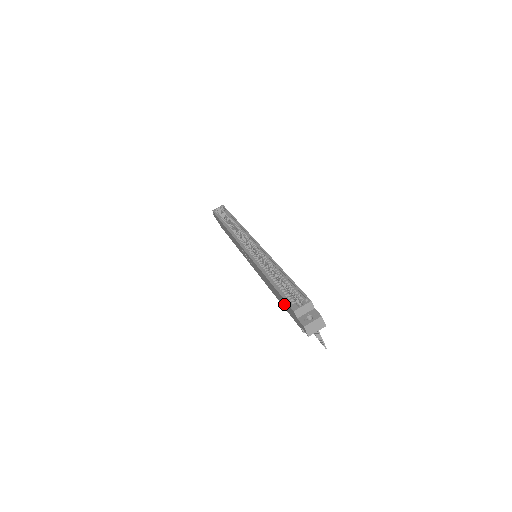
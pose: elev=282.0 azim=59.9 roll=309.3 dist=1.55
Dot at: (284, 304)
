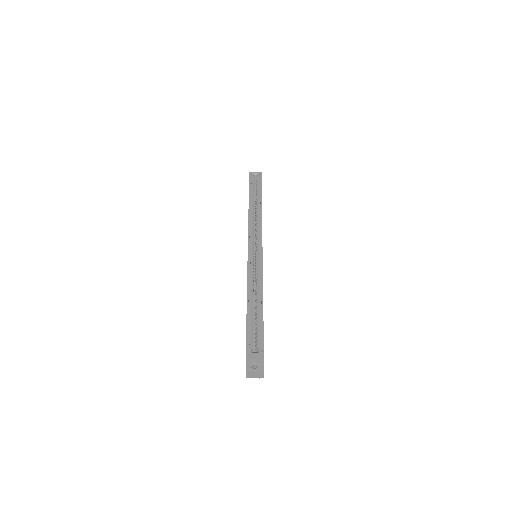
Dot at: occluded
